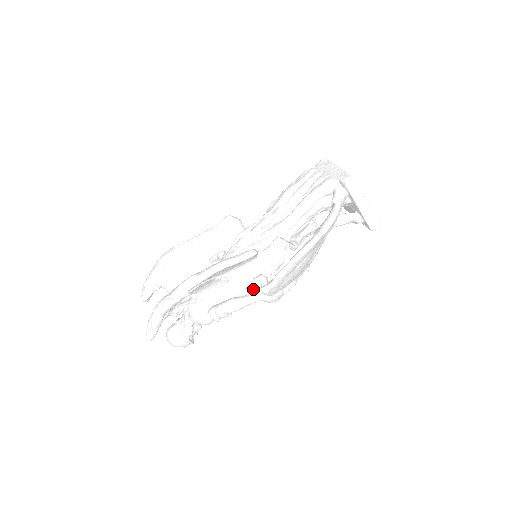
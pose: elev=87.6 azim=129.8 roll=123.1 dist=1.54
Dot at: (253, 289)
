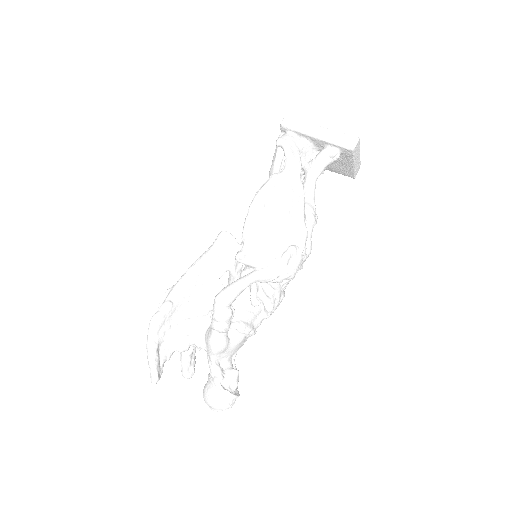
Dot at: (241, 272)
